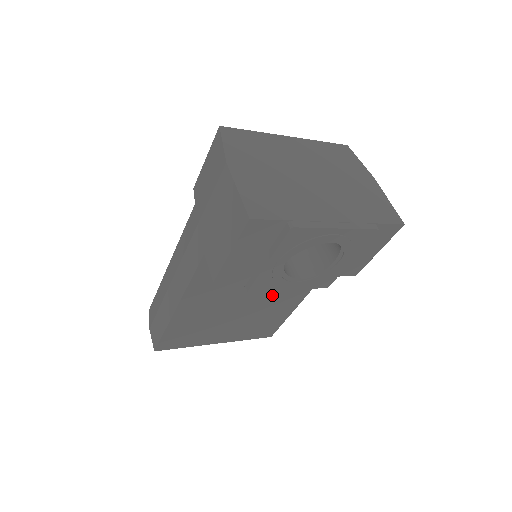
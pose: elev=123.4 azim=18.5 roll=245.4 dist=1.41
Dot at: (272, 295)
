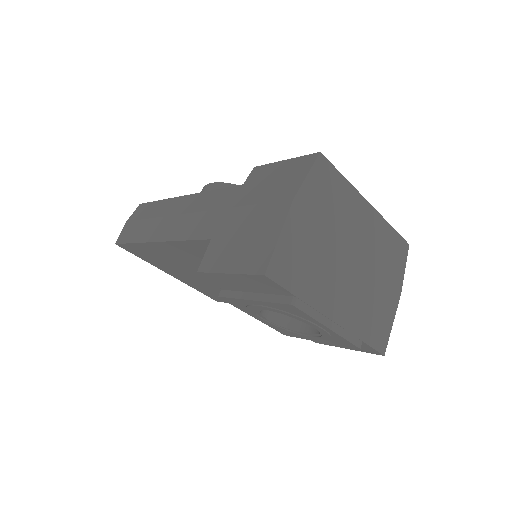
Dot at: occluded
